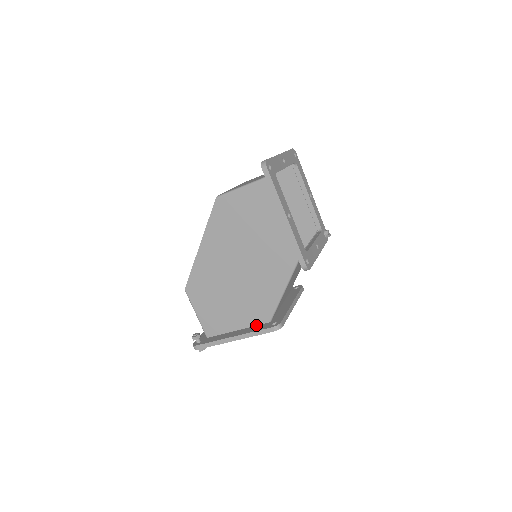
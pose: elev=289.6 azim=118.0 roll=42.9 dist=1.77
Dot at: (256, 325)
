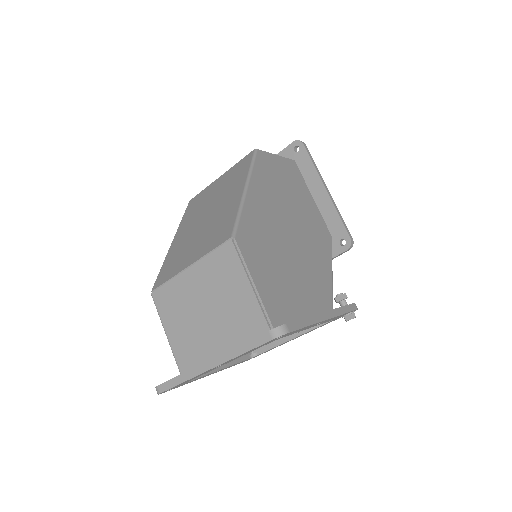
Dot at: occluded
